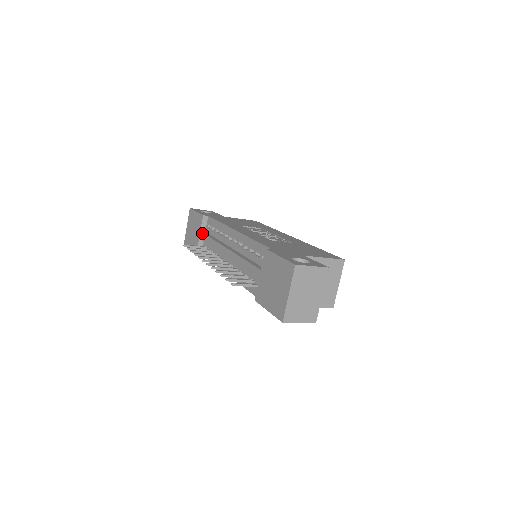
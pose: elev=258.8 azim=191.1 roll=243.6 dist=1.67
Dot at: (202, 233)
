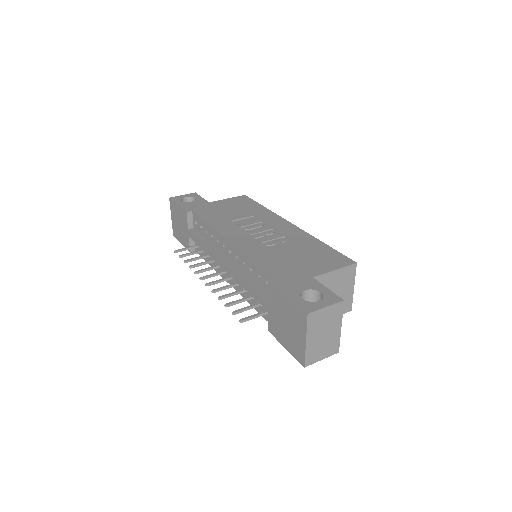
Dot at: (190, 232)
